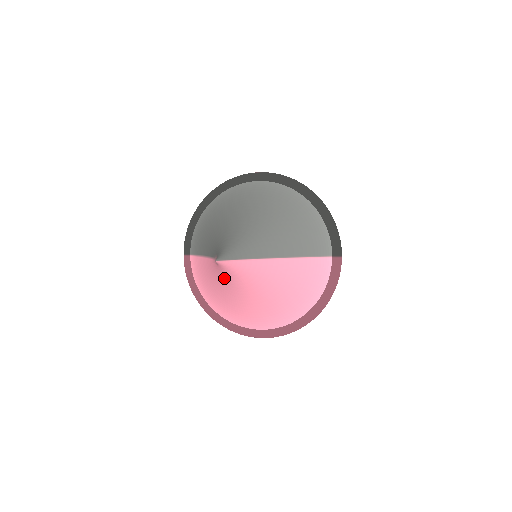
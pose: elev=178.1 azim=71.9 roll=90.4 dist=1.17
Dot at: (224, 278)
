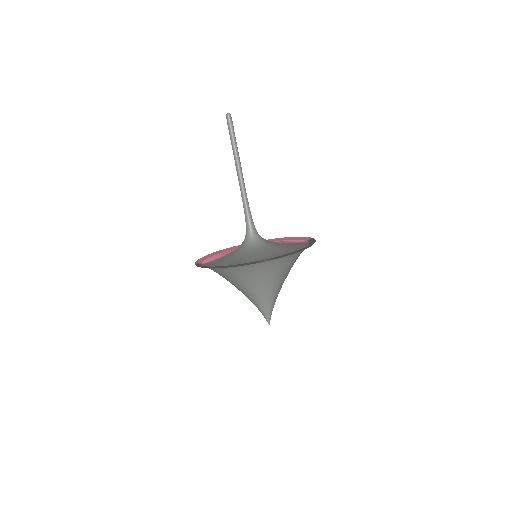
Dot at: occluded
